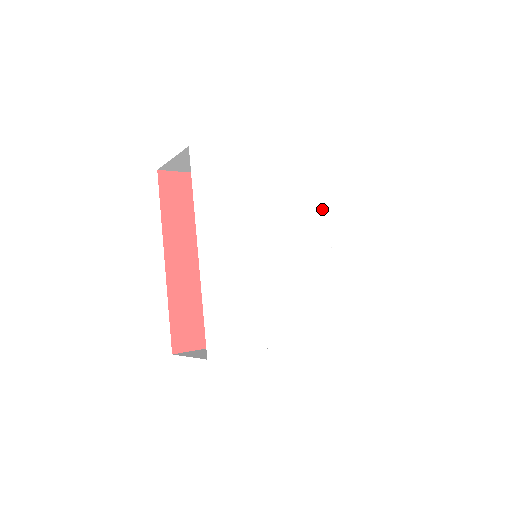
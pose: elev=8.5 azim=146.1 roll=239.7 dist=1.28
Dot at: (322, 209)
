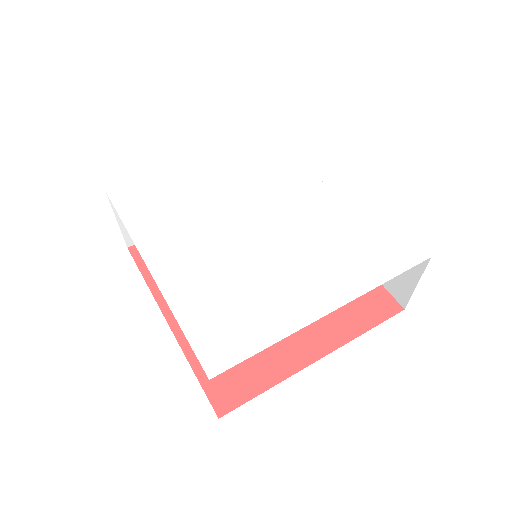
Dot at: (295, 164)
